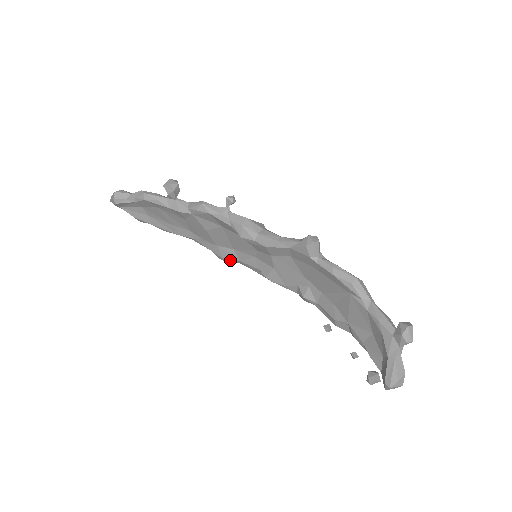
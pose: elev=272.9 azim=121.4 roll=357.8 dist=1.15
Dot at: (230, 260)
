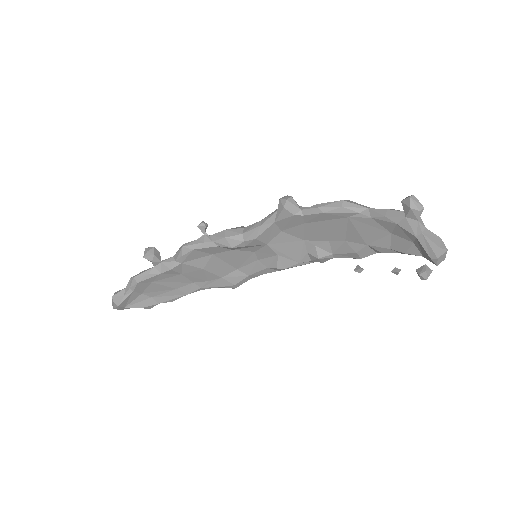
Dot at: (241, 282)
